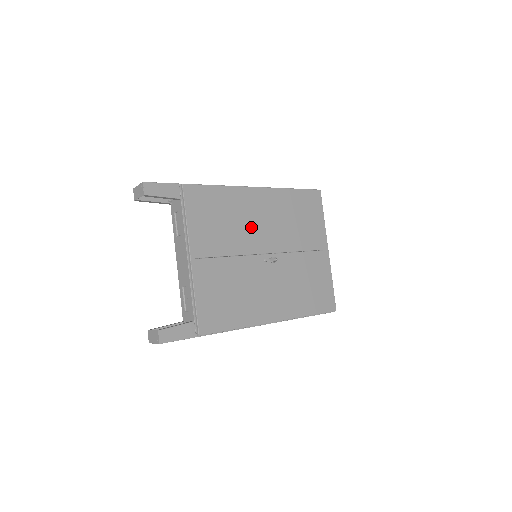
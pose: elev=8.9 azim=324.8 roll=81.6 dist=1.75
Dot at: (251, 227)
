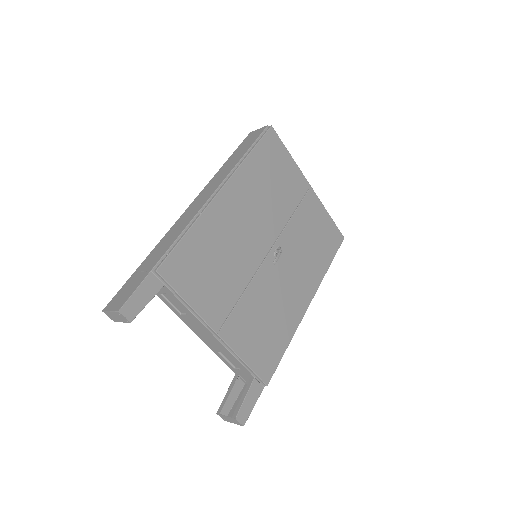
Dot at: (242, 241)
